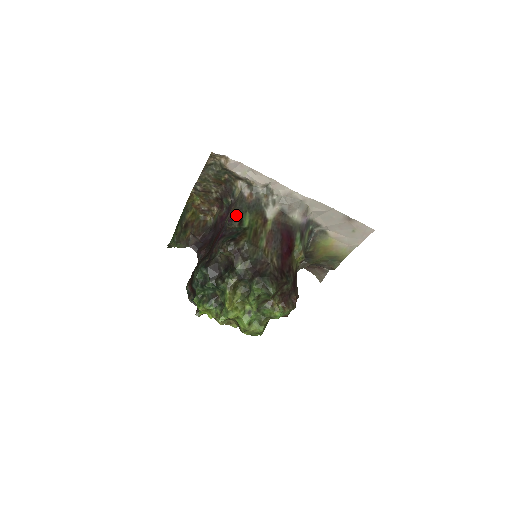
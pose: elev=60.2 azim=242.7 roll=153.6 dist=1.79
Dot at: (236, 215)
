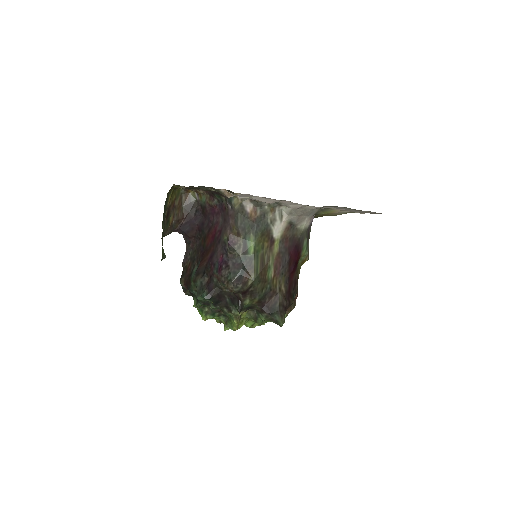
Dot at: (238, 236)
